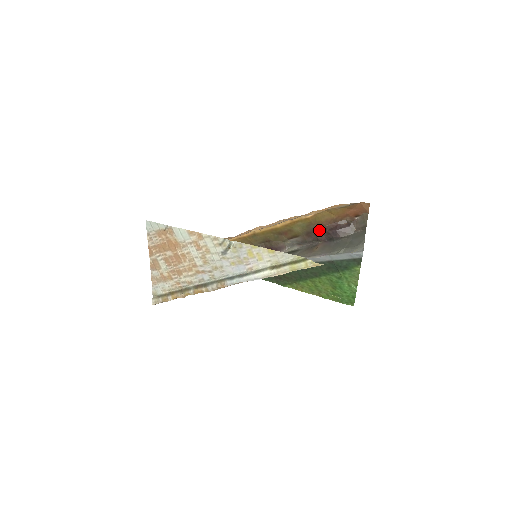
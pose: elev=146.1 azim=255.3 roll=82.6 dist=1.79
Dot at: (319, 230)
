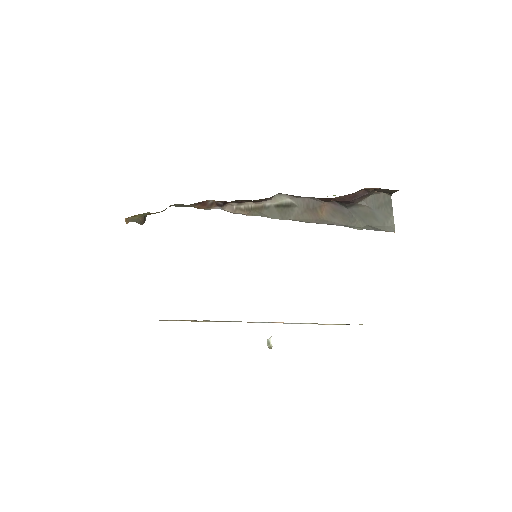
Dot at: (324, 198)
